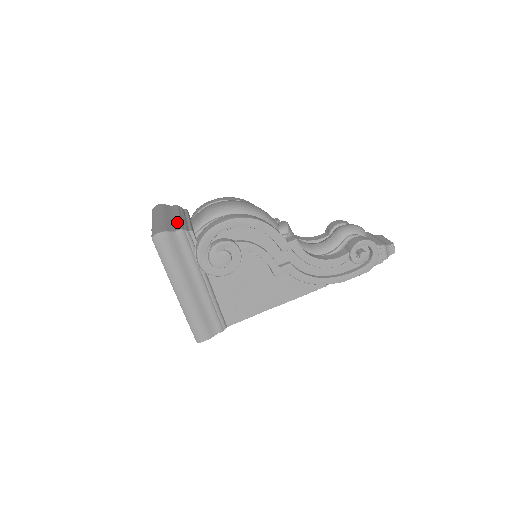
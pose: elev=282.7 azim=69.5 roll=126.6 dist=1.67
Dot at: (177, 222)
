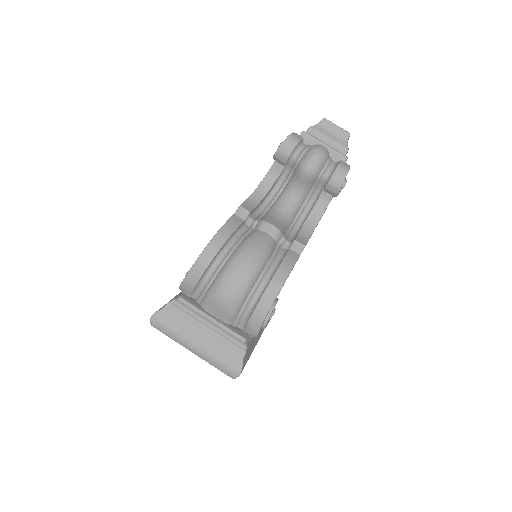
Dot at: (223, 343)
